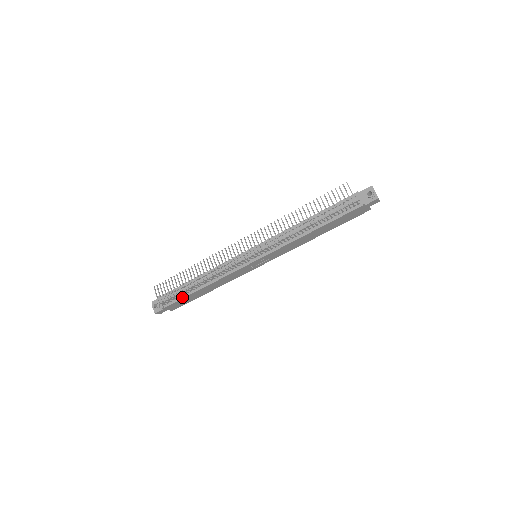
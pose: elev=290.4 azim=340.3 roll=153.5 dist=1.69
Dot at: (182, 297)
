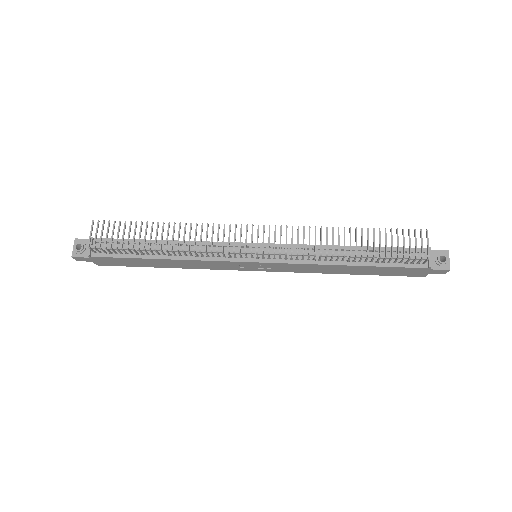
Dot at: (125, 255)
